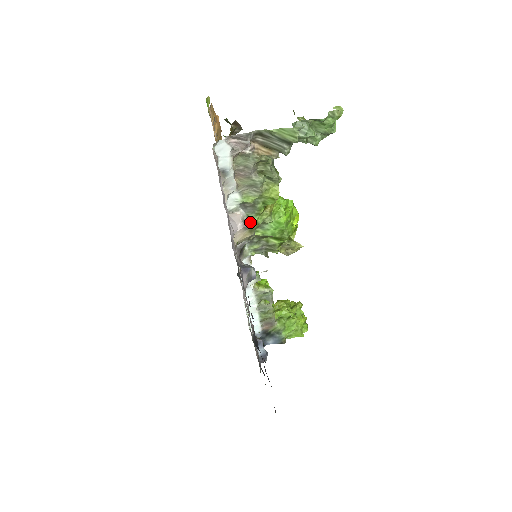
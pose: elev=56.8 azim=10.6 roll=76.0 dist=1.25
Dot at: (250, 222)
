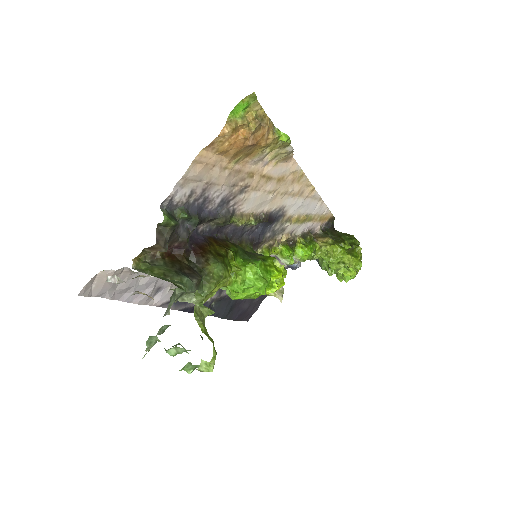
Dot at: occluded
